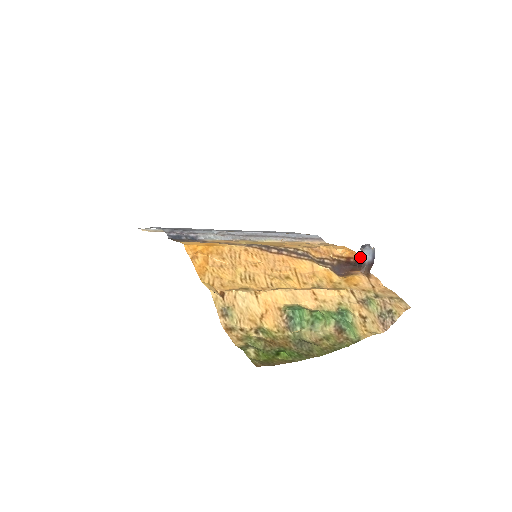
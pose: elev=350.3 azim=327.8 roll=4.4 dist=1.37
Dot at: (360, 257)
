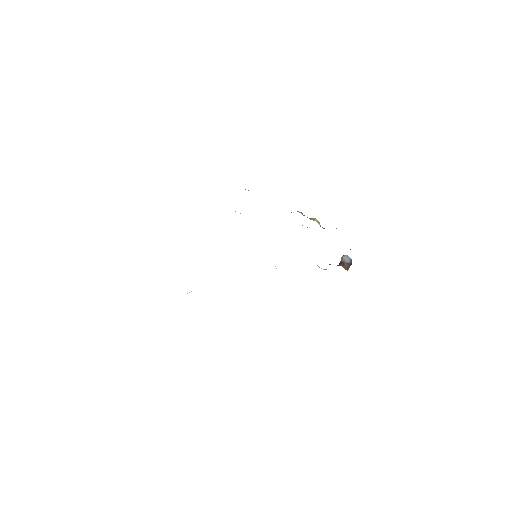
Dot at: (341, 261)
